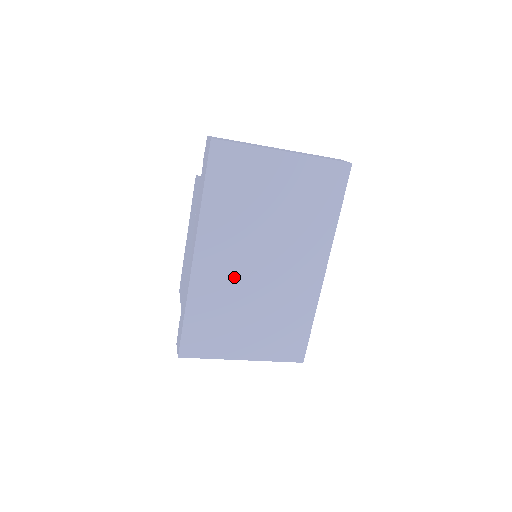
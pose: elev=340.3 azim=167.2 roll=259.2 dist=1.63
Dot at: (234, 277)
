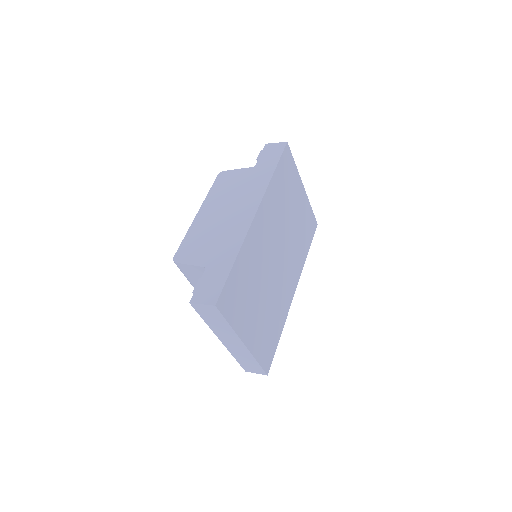
Dot at: (265, 253)
